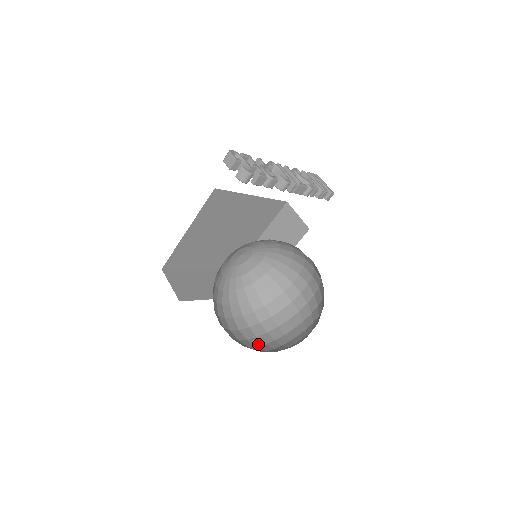
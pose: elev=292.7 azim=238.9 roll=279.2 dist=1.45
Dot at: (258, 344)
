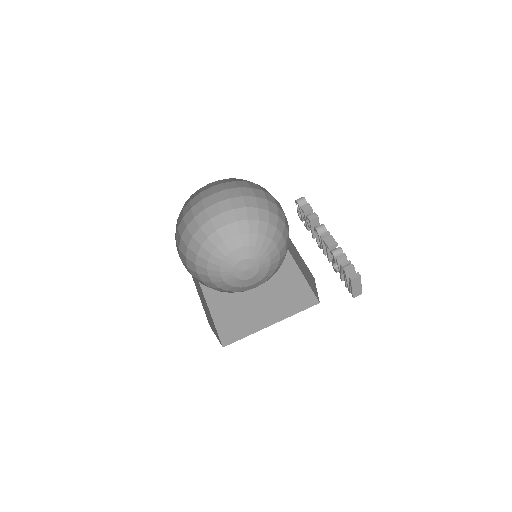
Dot at: occluded
